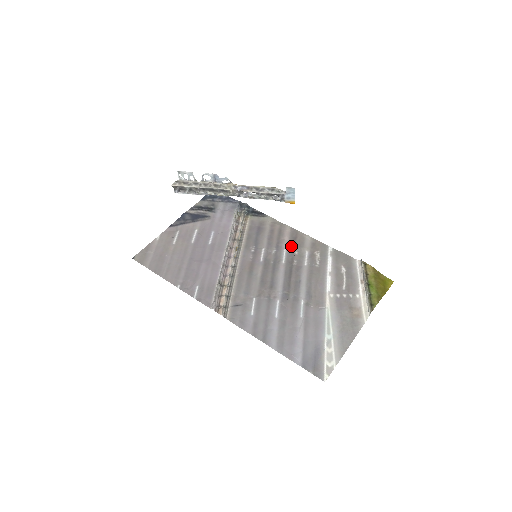
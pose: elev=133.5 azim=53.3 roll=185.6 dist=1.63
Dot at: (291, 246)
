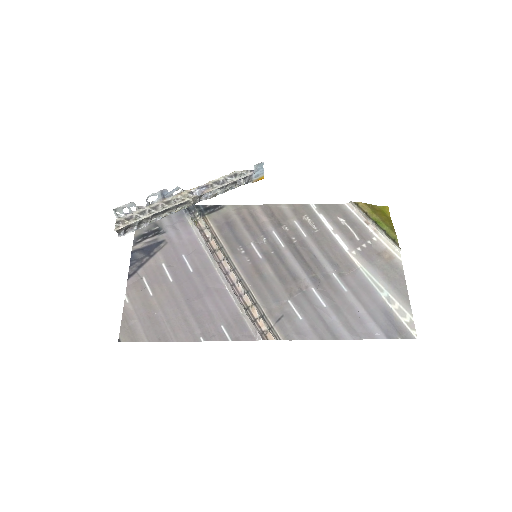
Dot at: (276, 225)
